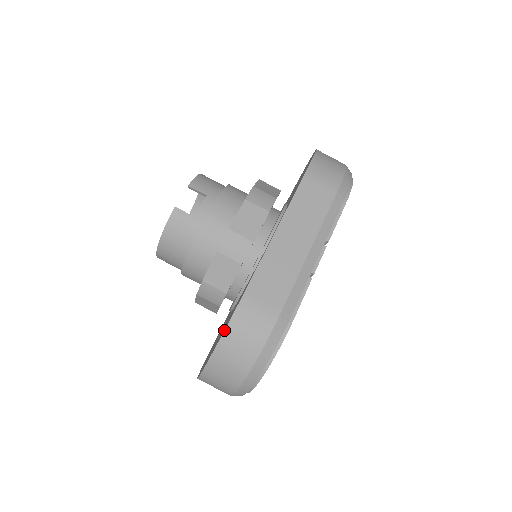
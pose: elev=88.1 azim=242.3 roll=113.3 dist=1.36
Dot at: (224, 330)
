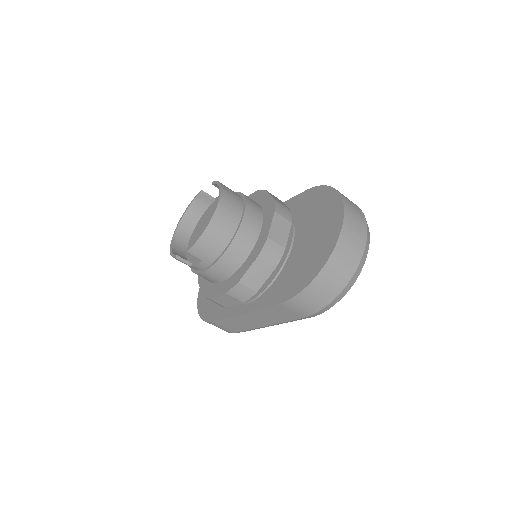
Dot at: occluded
